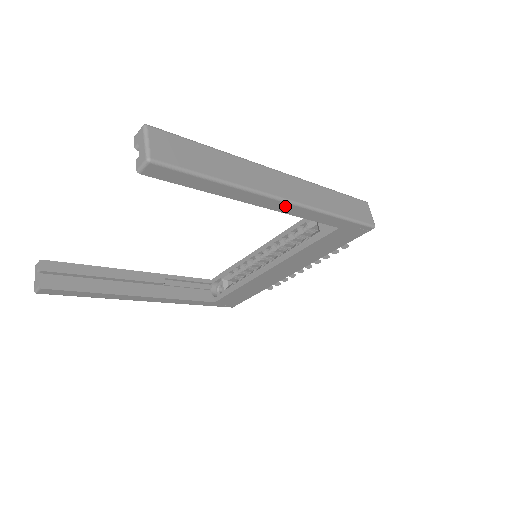
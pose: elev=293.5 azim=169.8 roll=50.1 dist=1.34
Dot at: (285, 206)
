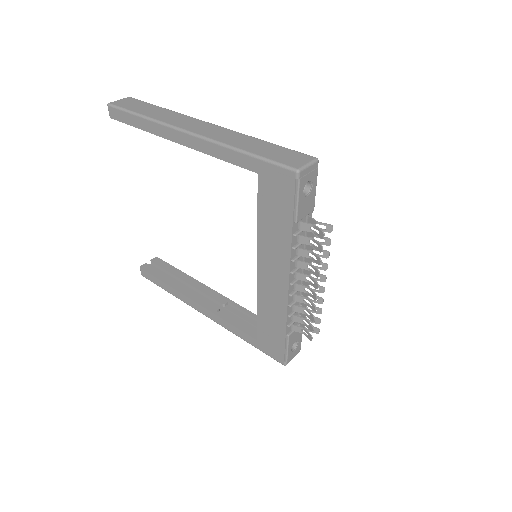
Dot at: (191, 139)
